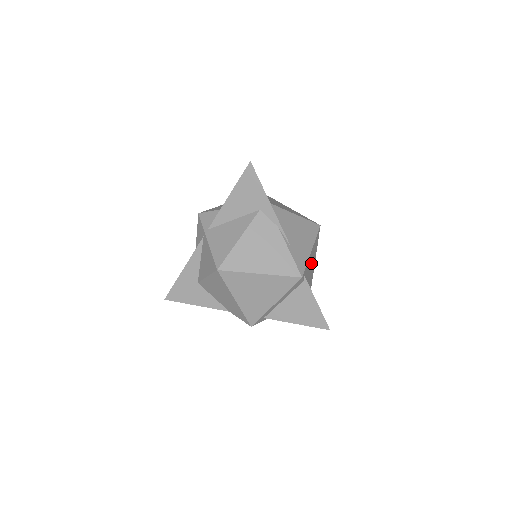
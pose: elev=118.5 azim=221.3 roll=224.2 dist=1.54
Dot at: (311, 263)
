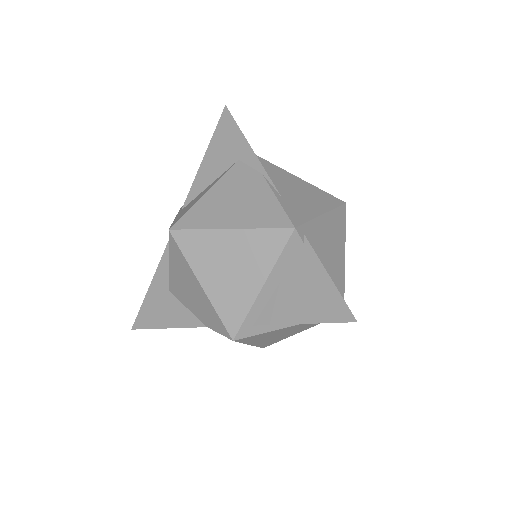
Dot at: (329, 242)
